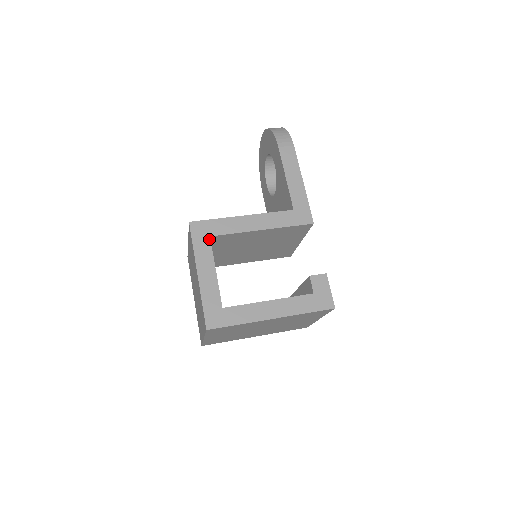
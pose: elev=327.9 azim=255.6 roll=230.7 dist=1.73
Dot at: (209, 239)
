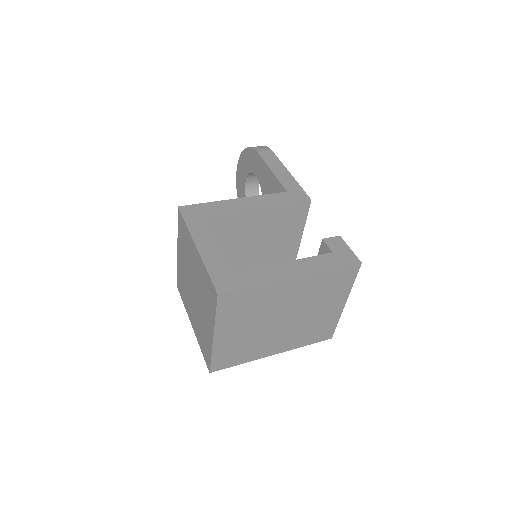
Dot at: (203, 218)
